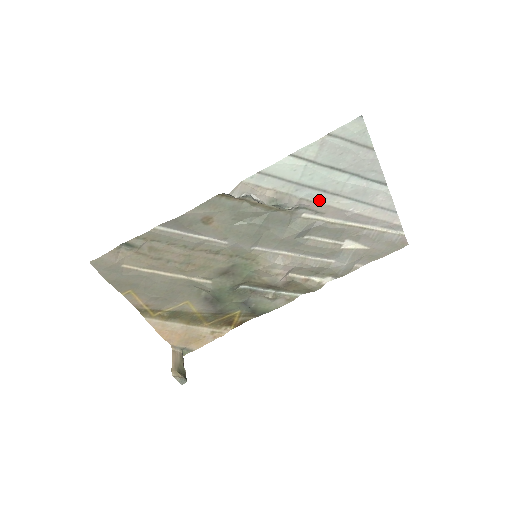
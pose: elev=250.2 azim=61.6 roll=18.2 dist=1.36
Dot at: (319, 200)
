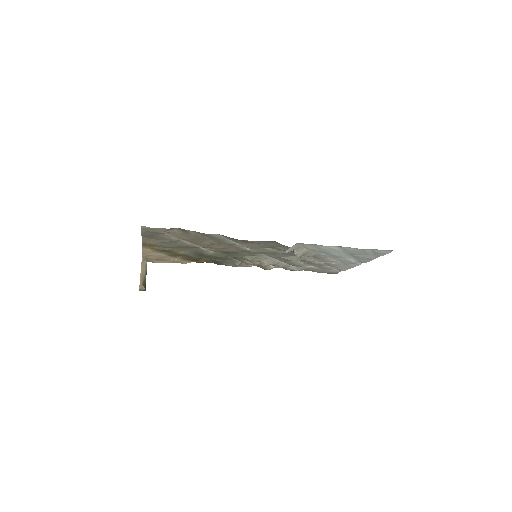
Dot at: (324, 257)
